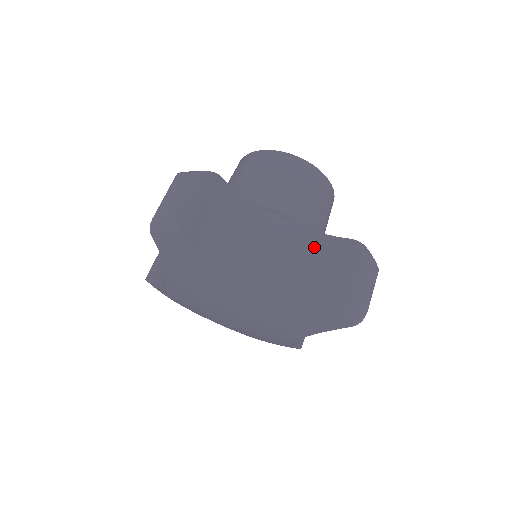
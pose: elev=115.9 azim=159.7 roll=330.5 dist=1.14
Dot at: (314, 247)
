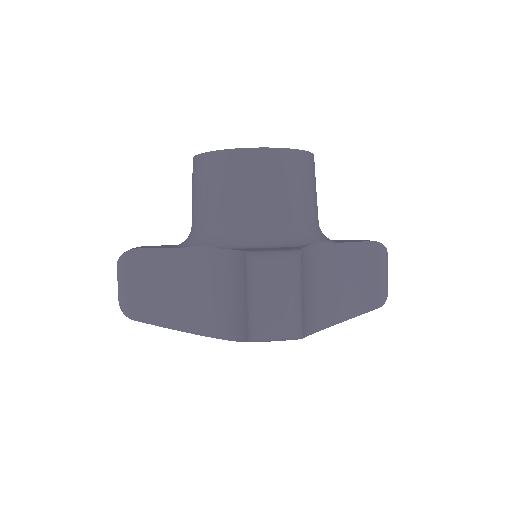
Dot at: (347, 259)
